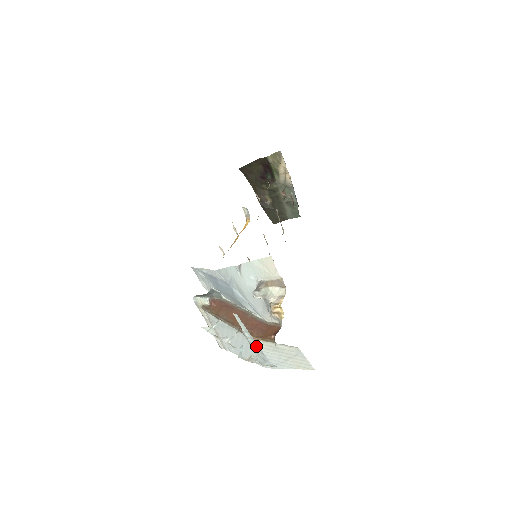
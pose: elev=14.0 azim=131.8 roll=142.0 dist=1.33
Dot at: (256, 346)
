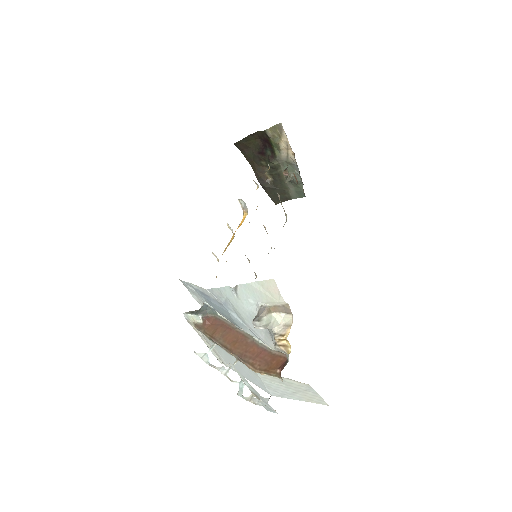
Dot at: (258, 395)
